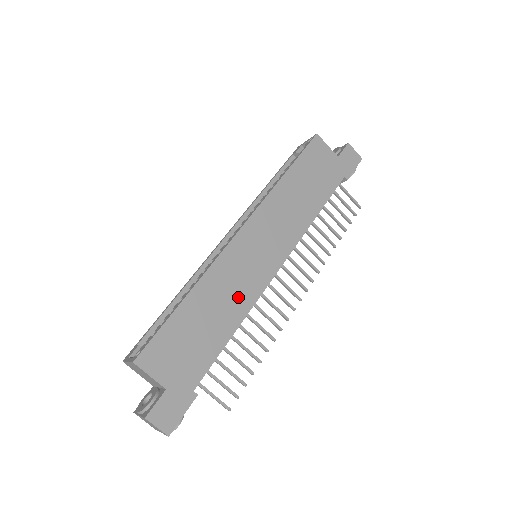
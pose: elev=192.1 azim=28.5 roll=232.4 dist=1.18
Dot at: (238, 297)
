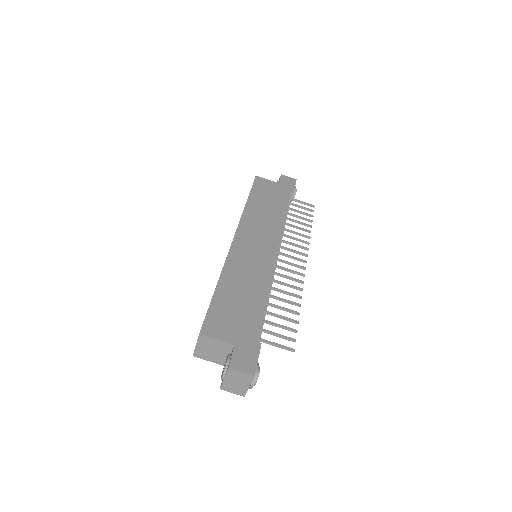
Dot at: (256, 276)
